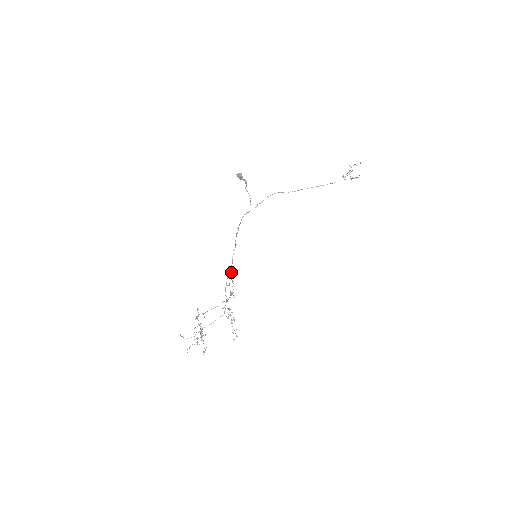
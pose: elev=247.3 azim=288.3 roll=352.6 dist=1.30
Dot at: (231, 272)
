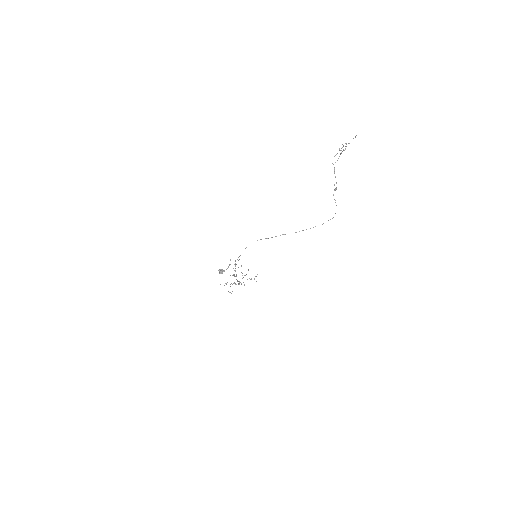
Dot at: occluded
